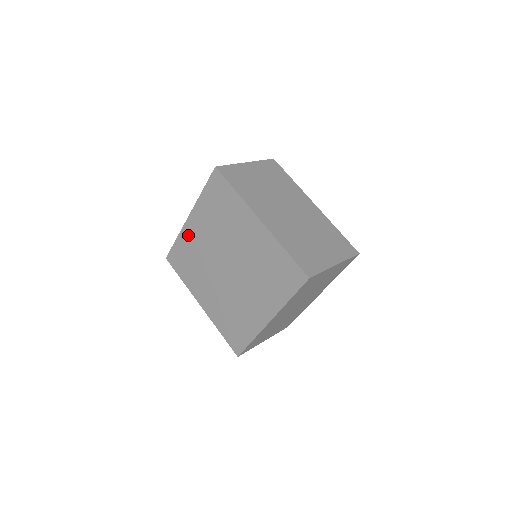
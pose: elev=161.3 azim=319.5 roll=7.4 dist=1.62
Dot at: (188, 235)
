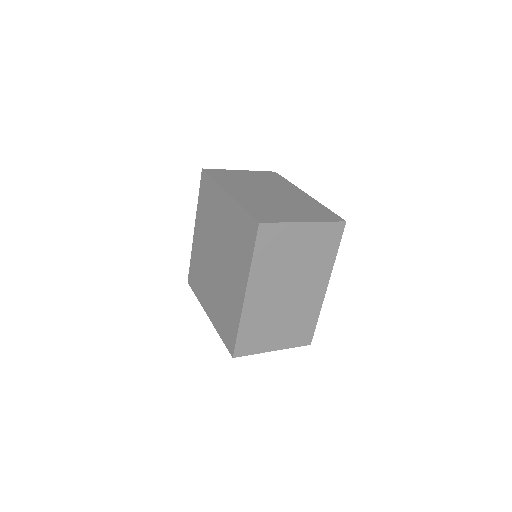
Dot at: (196, 247)
